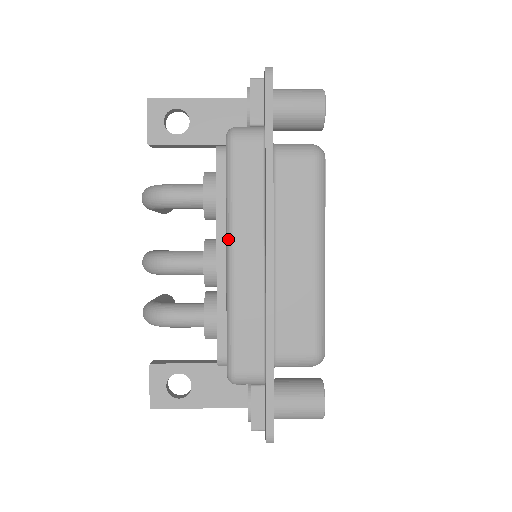
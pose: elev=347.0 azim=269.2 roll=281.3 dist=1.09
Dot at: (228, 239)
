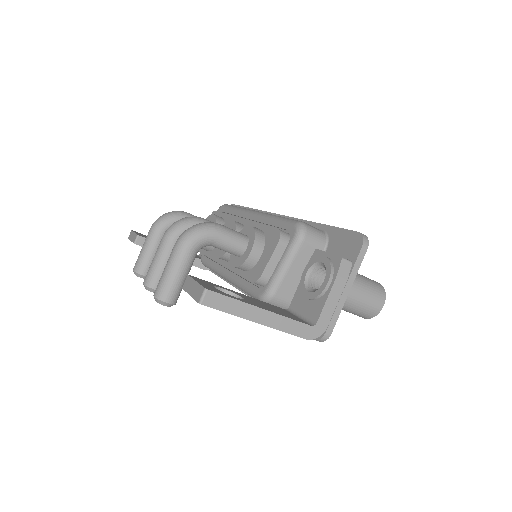
Dot at: (248, 210)
